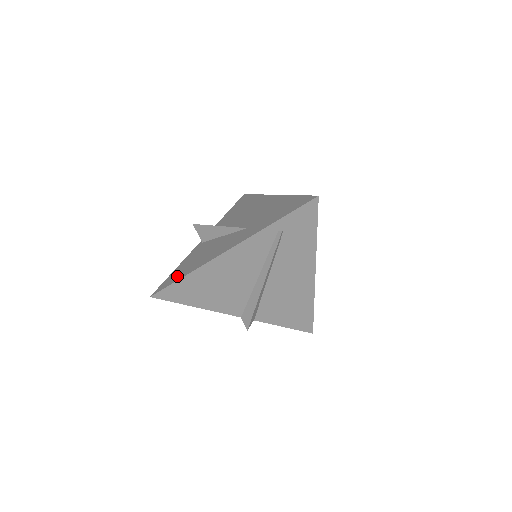
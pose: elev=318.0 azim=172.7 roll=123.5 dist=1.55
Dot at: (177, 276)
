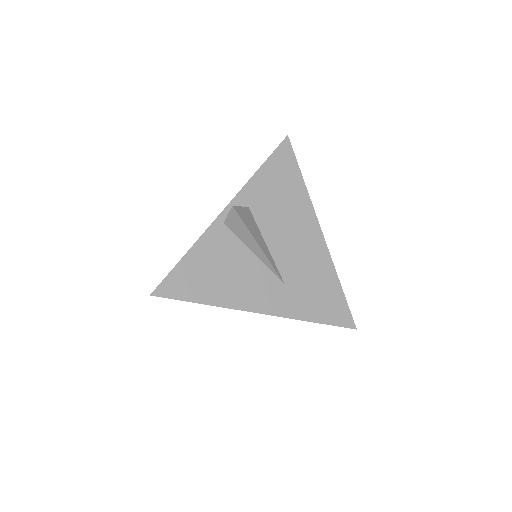
Dot at: (191, 289)
